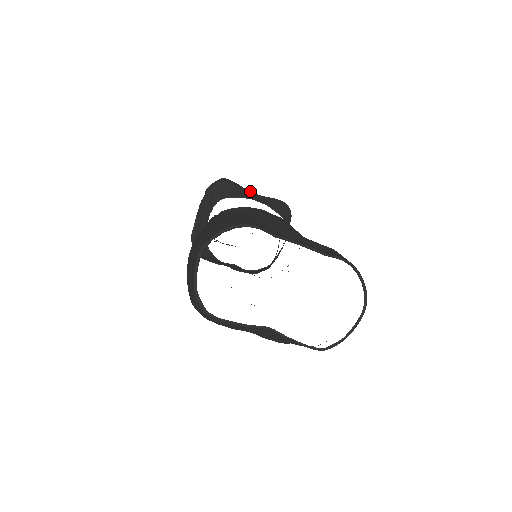
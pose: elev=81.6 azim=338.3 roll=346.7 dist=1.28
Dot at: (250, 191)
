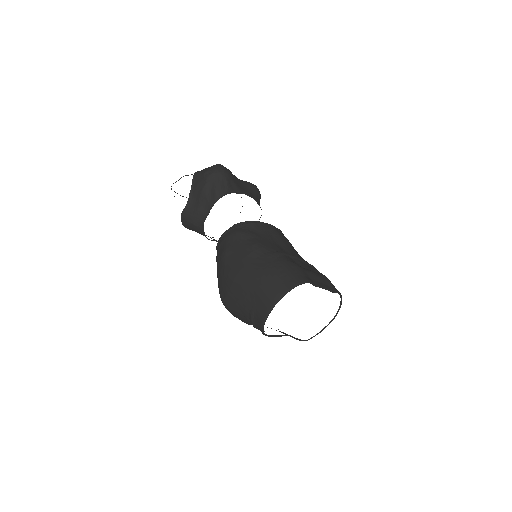
Dot at: occluded
